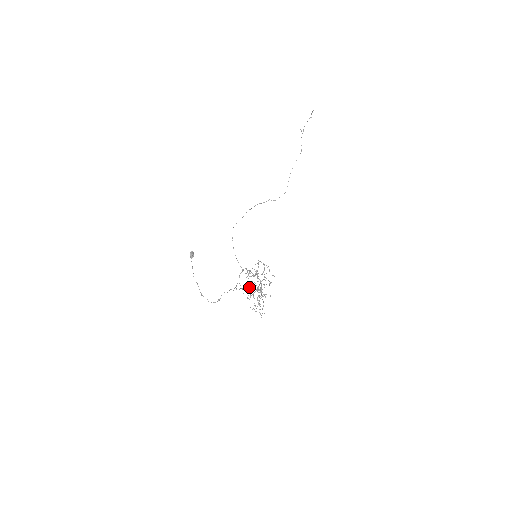
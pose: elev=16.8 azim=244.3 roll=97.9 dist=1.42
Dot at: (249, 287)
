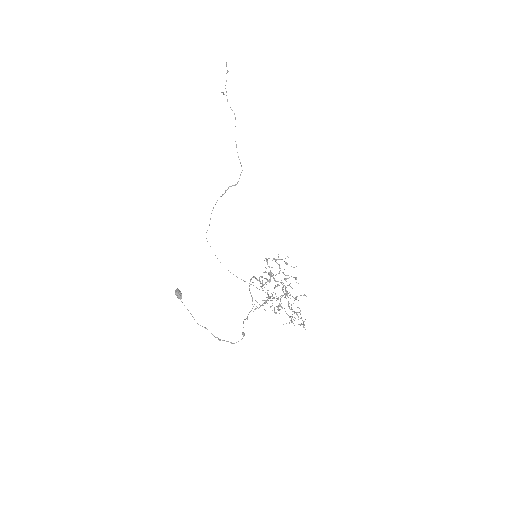
Dot at: occluded
